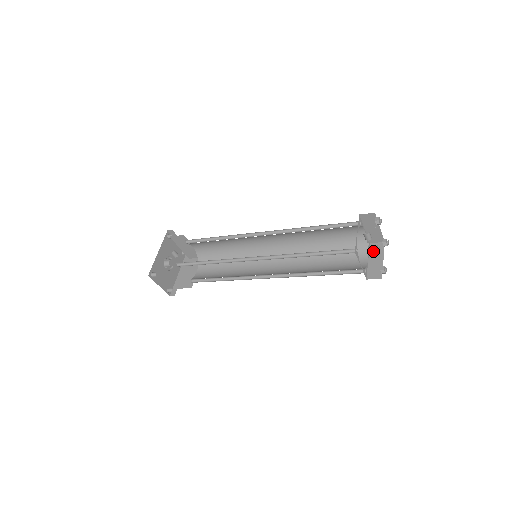
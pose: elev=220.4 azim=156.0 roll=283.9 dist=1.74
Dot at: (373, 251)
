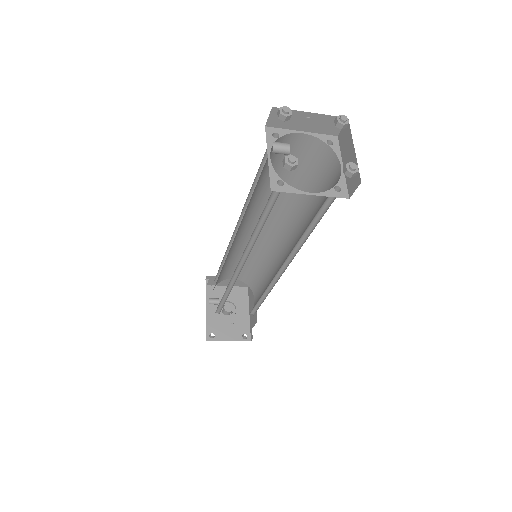
Dot at: occluded
